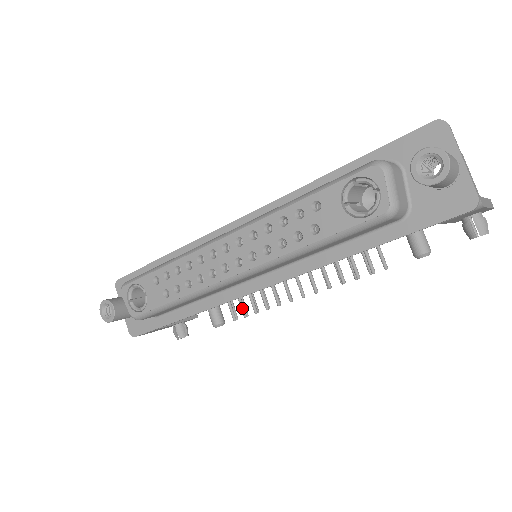
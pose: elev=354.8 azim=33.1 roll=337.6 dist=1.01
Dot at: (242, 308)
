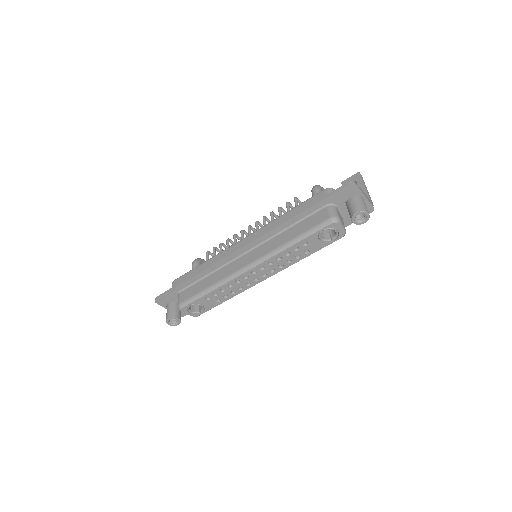
Dot at: occluded
